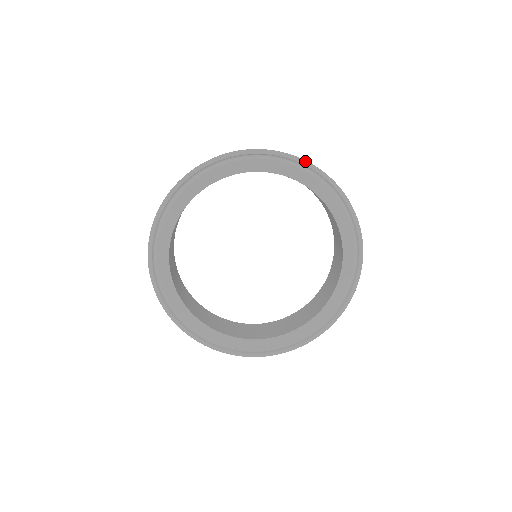
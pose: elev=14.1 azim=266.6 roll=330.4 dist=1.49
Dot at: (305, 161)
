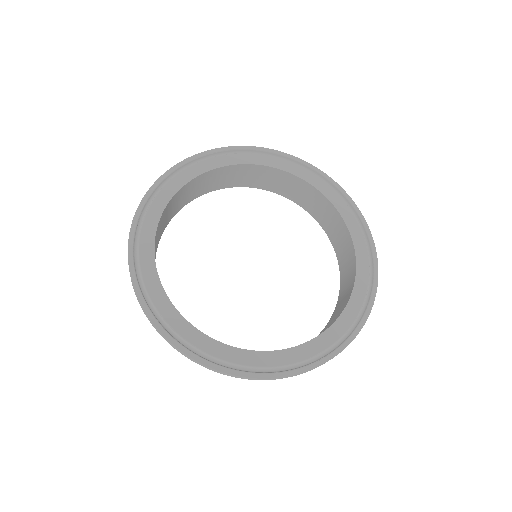
Dot at: (319, 170)
